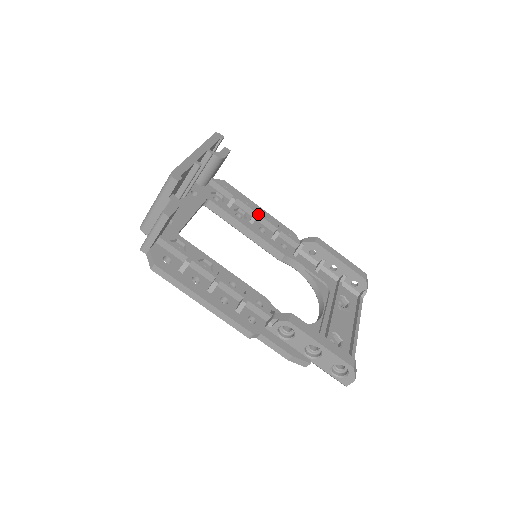
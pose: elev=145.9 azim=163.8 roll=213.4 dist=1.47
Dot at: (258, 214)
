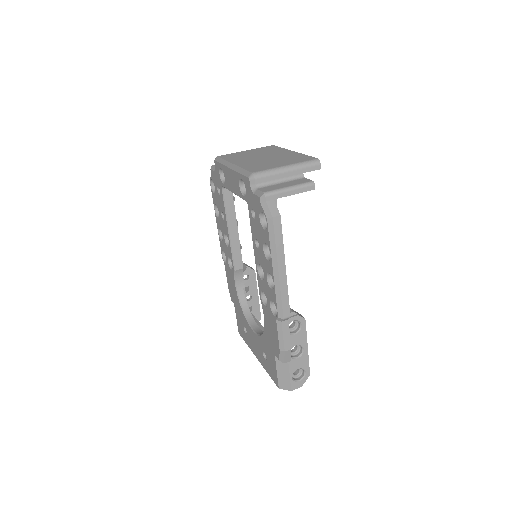
Dot at: (237, 223)
